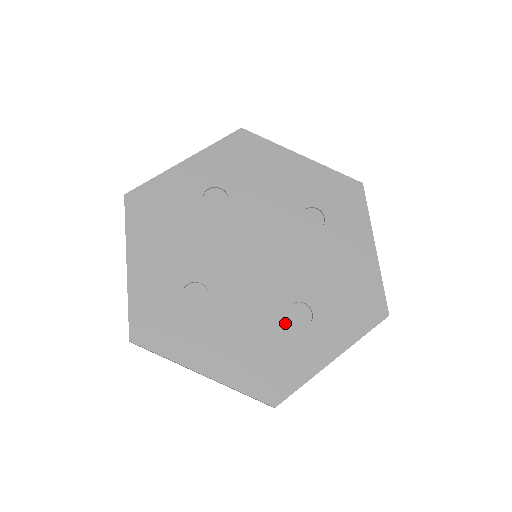
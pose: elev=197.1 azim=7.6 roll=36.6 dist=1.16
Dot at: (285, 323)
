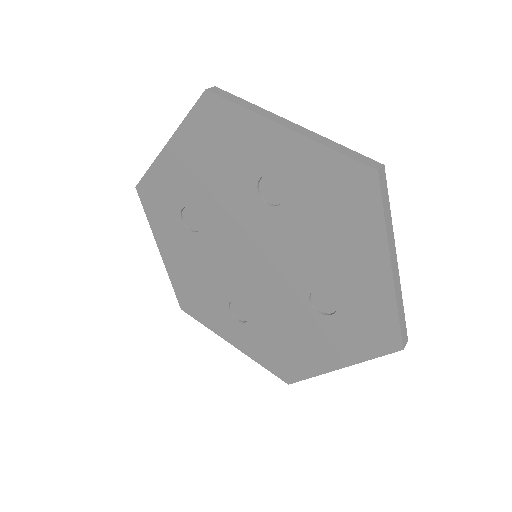
Dot at: (226, 301)
